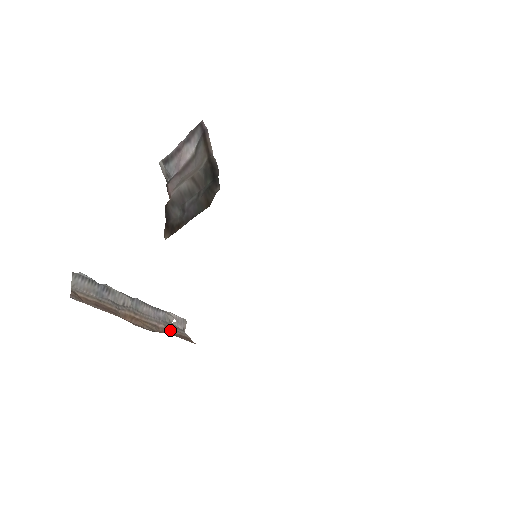
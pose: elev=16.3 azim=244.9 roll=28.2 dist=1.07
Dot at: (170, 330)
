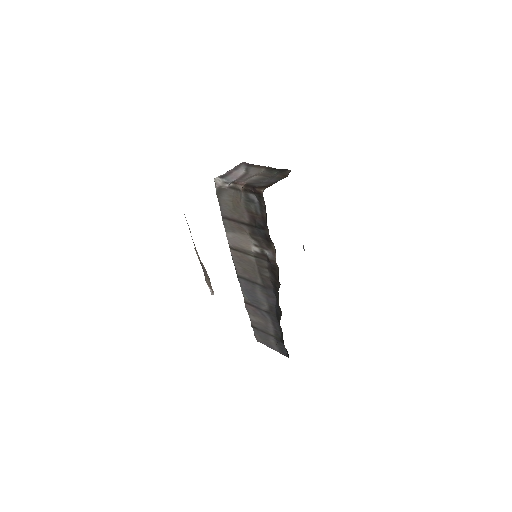
Dot at: occluded
